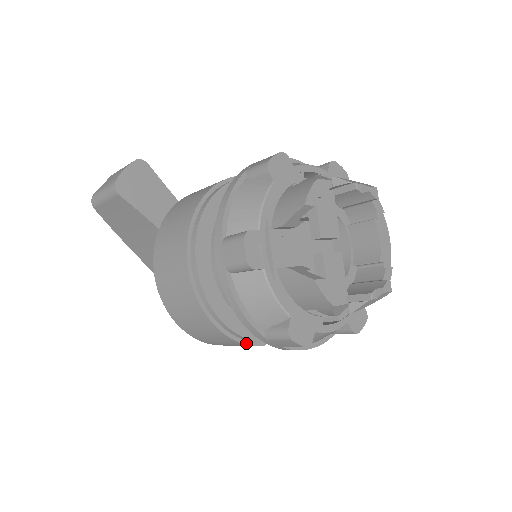
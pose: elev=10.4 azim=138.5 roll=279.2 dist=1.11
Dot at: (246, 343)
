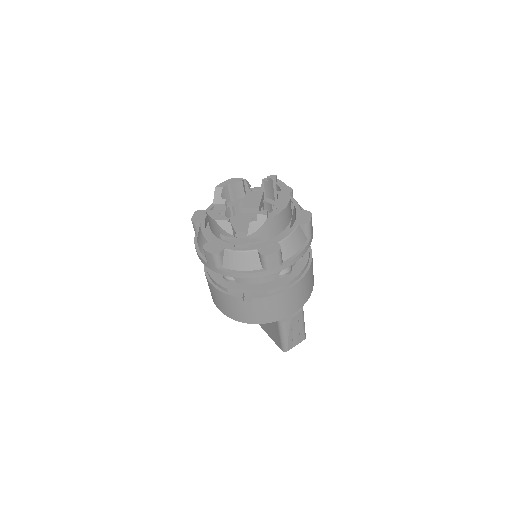
Dot at: (228, 294)
